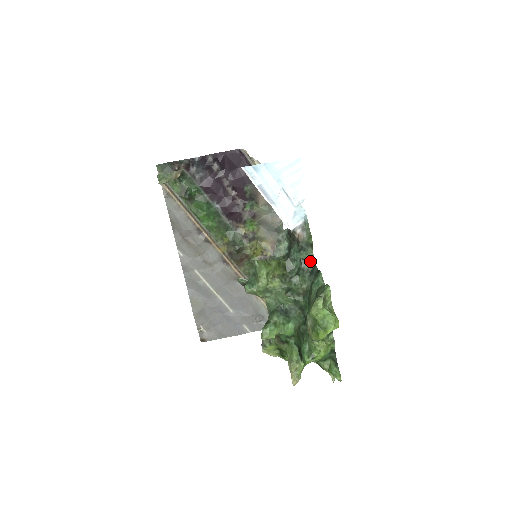
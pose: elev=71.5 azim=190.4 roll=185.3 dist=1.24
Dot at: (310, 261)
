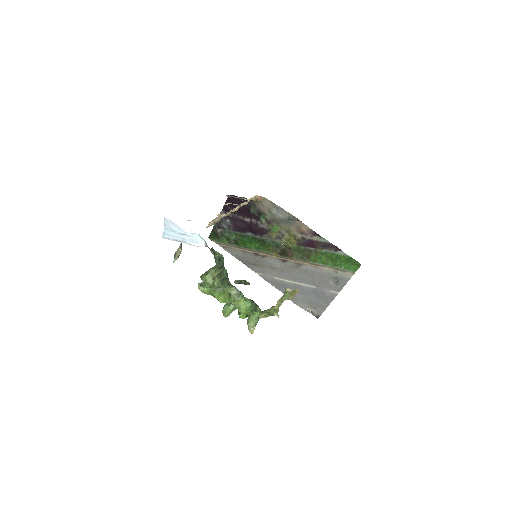
Dot at: (222, 256)
